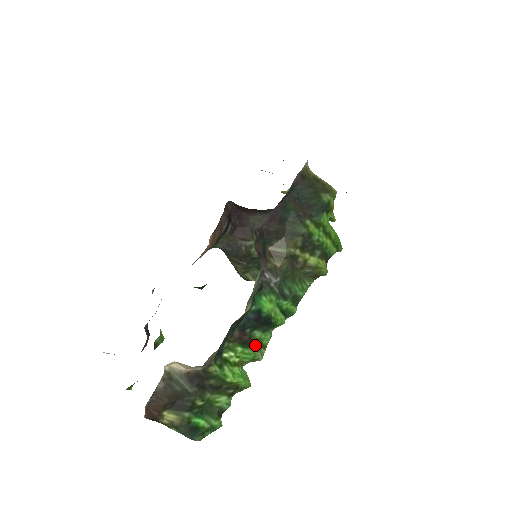
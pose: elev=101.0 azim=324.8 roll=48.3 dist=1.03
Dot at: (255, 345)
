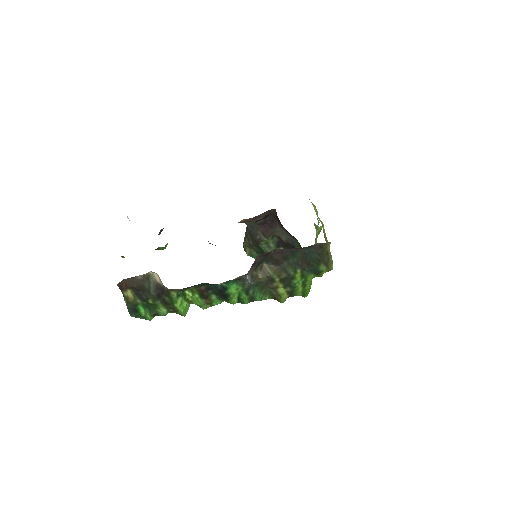
Dot at: (207, 301)
